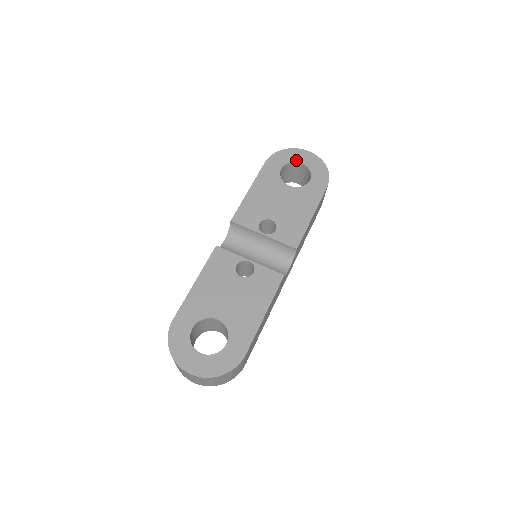
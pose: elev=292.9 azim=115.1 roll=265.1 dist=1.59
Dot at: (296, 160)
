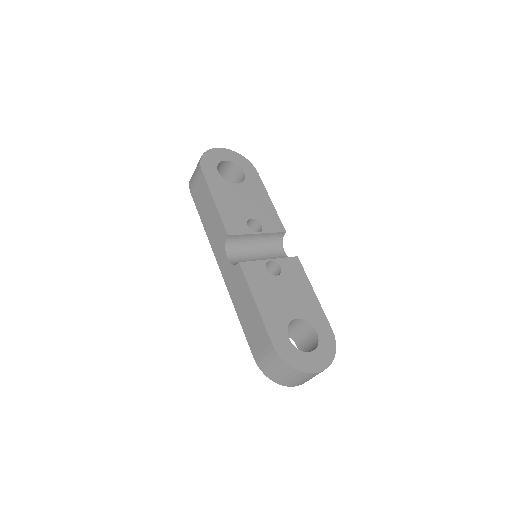
Dot at: (220, 159)
